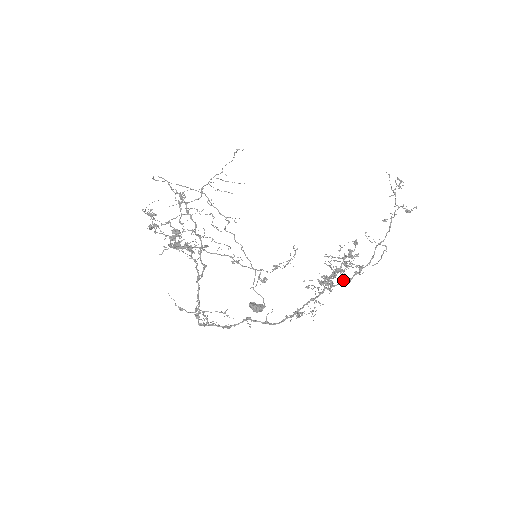
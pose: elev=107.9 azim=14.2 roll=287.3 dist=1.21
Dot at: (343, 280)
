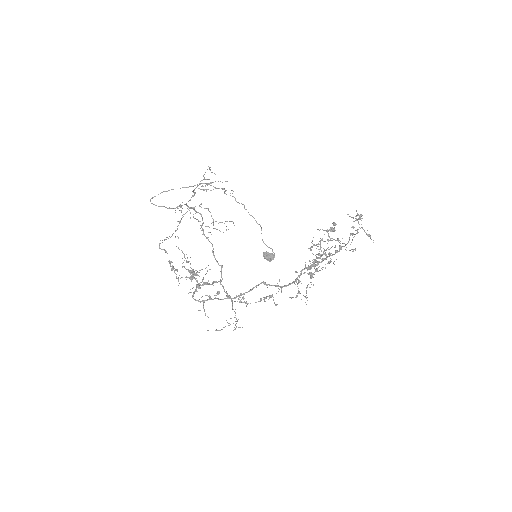
Dot at: (327, 257)
